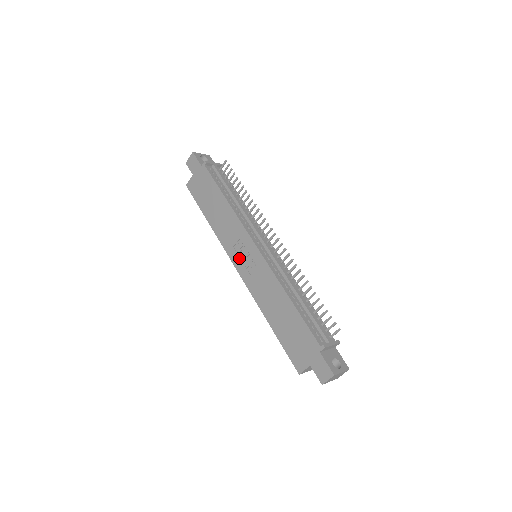
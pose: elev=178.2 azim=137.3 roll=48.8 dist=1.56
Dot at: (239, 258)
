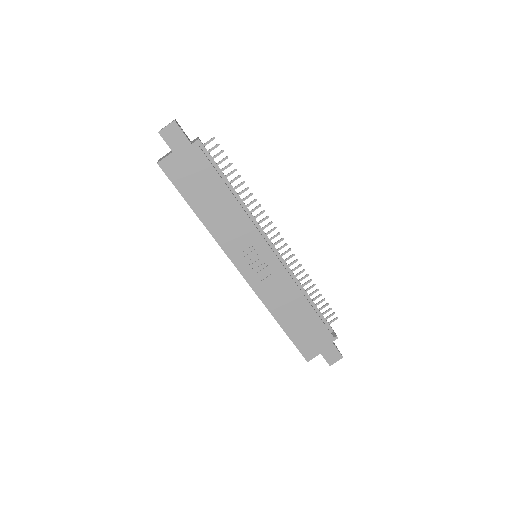
Dot at: (246, 262)
